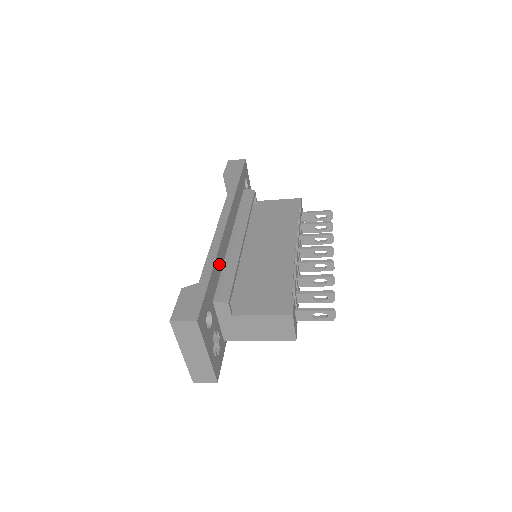
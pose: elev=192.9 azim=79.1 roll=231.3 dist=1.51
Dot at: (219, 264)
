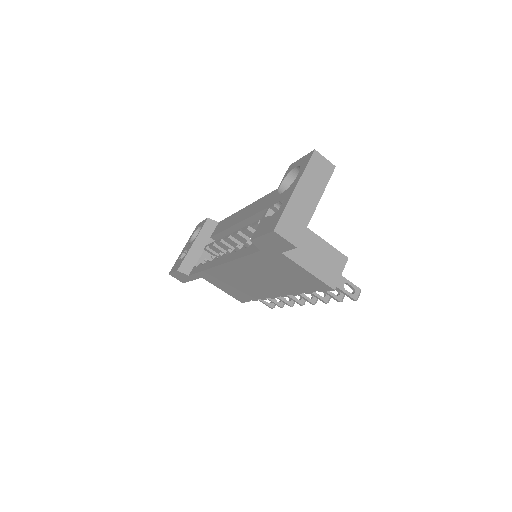
Dot at: occluded
